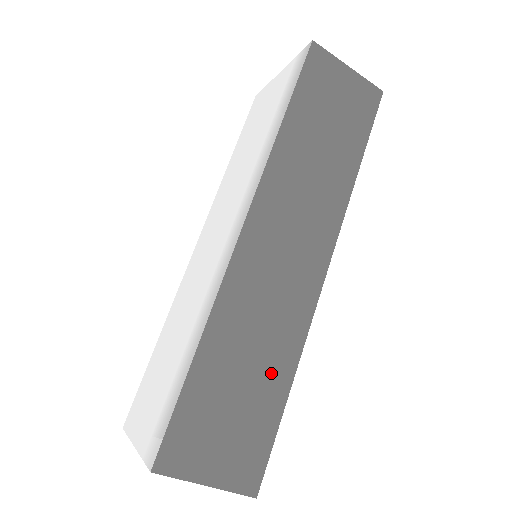
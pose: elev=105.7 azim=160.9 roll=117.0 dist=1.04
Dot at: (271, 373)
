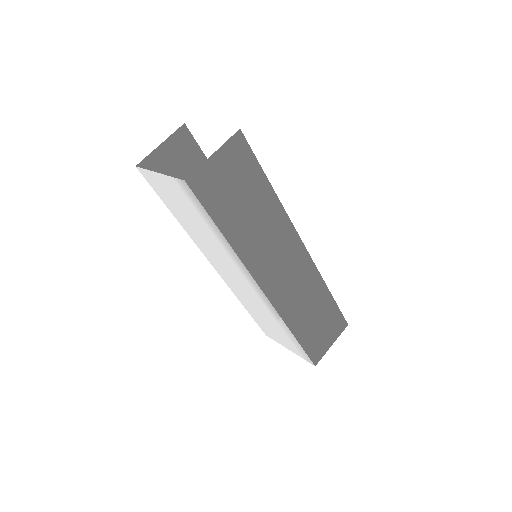
Dot at: (320, 301)
